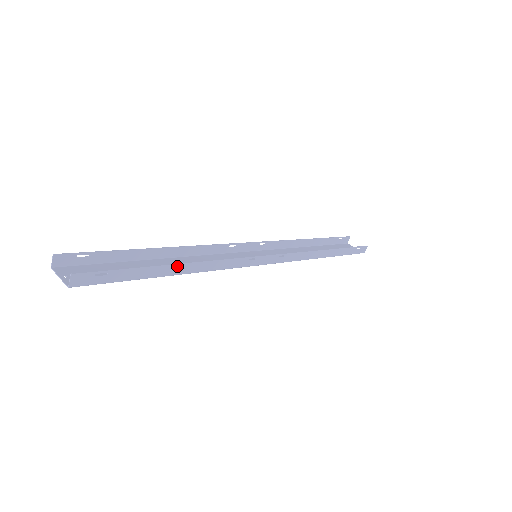
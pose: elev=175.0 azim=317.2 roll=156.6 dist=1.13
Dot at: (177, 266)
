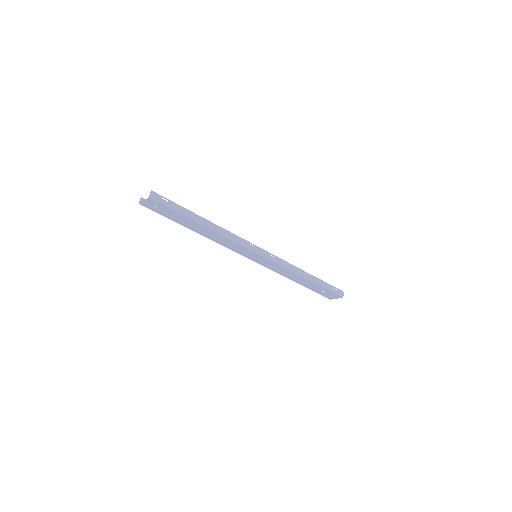
Dot at: (205, 220)
